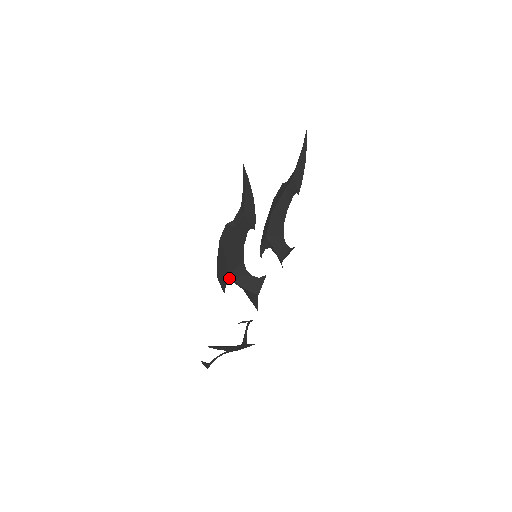
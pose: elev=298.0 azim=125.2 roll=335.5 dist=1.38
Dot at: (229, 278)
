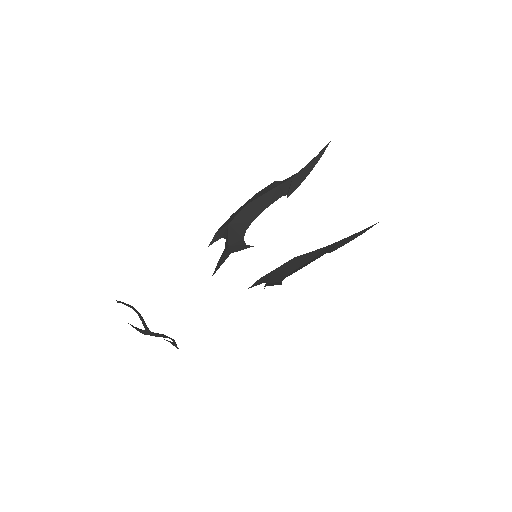
Dot at: (229, 225)
